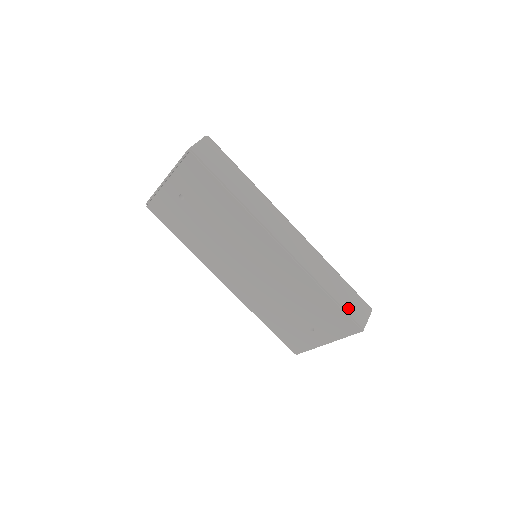
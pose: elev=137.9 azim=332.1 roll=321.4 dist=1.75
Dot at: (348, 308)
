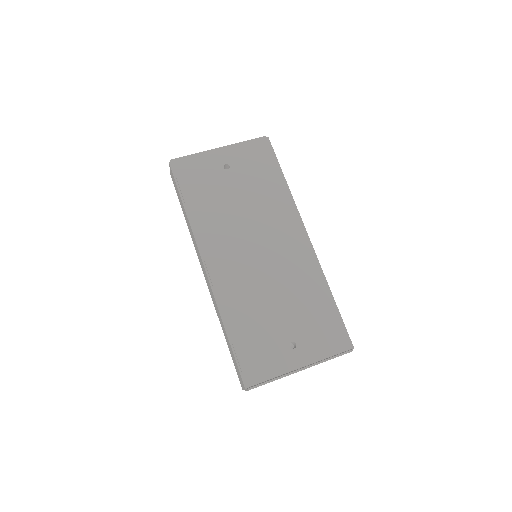
Dot at: occluded
